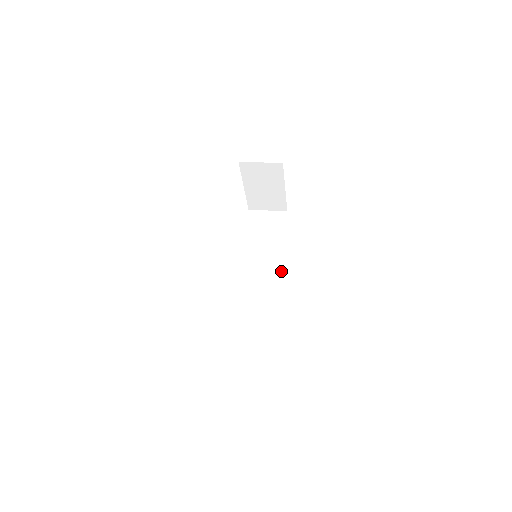
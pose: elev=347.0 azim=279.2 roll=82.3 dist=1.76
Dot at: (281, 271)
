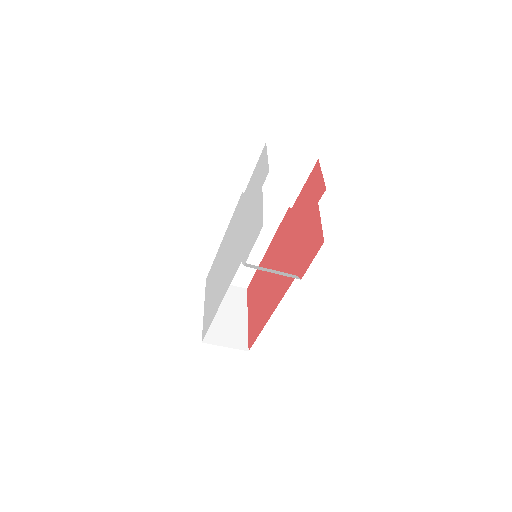
Dot at: (280, 300)
